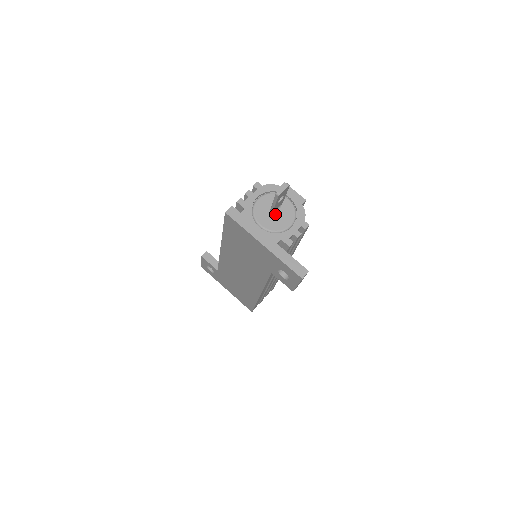
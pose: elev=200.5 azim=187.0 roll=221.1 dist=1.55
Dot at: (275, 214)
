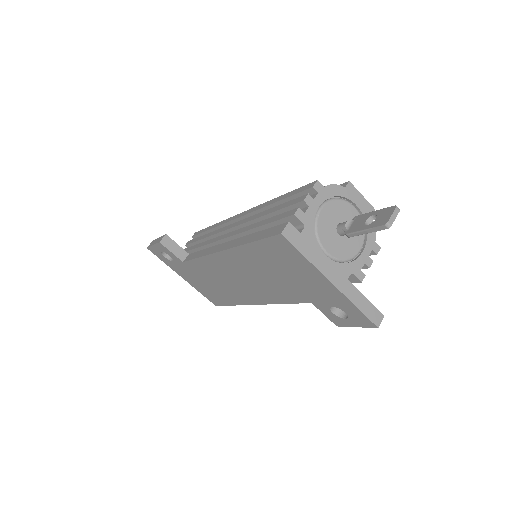
Dot at: occluded
